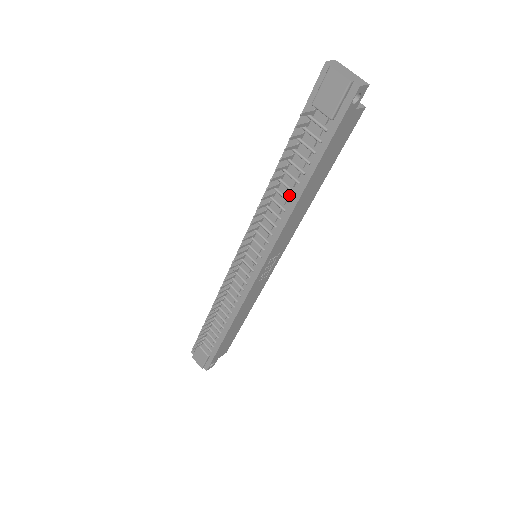
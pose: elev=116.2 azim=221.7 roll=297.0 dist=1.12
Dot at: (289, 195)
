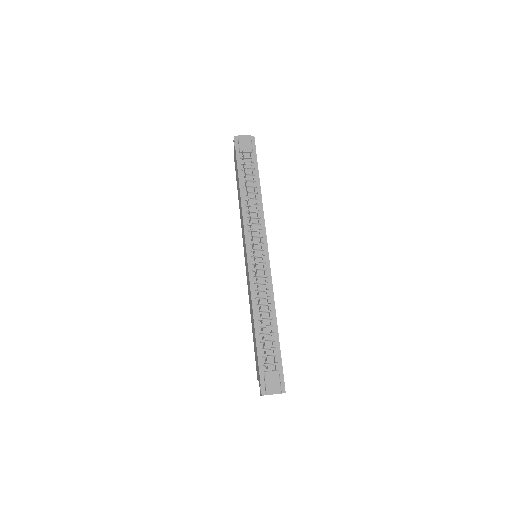
Dot at: (255, 198)
